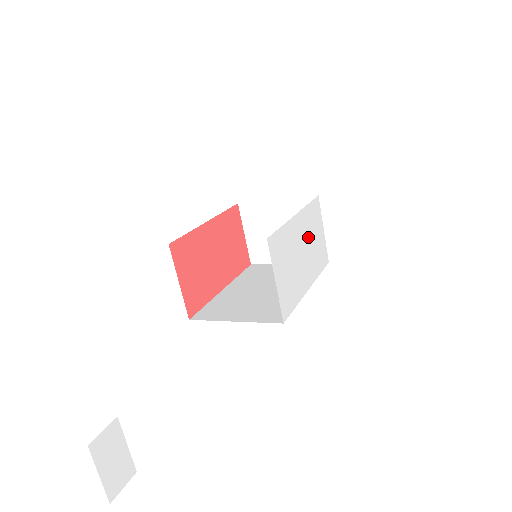
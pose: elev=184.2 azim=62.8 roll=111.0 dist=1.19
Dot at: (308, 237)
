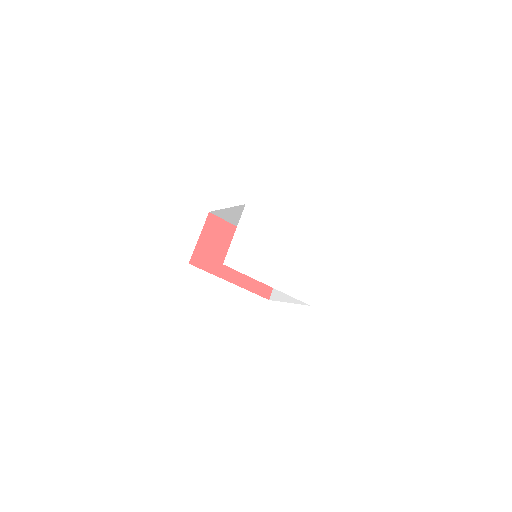
Dot at: (294, 258)
